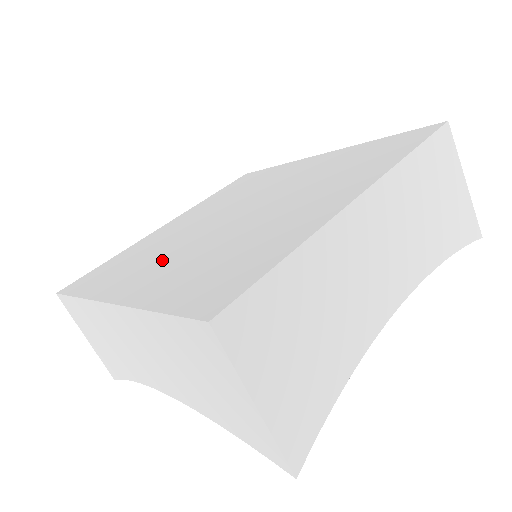
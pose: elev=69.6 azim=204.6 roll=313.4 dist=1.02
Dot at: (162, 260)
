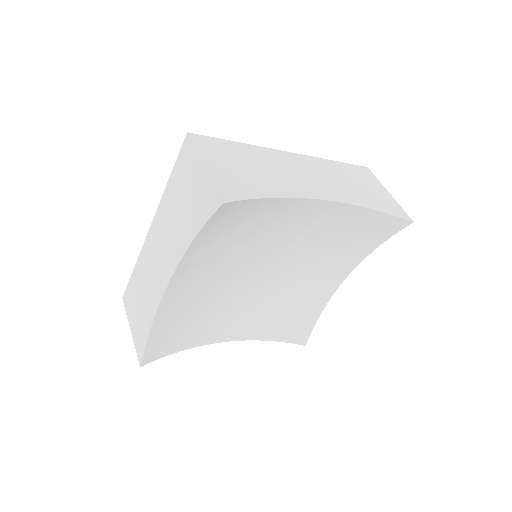
Dot at: occluded
